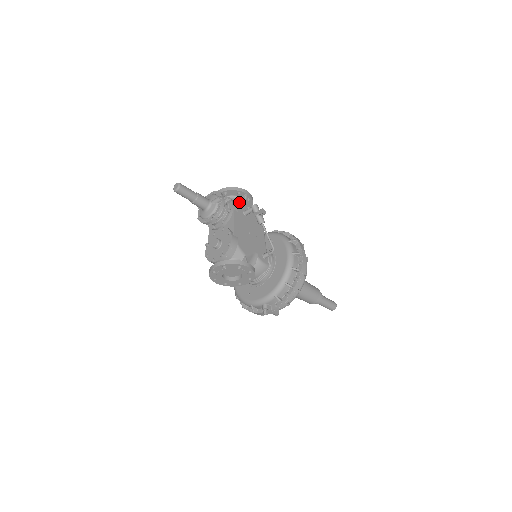
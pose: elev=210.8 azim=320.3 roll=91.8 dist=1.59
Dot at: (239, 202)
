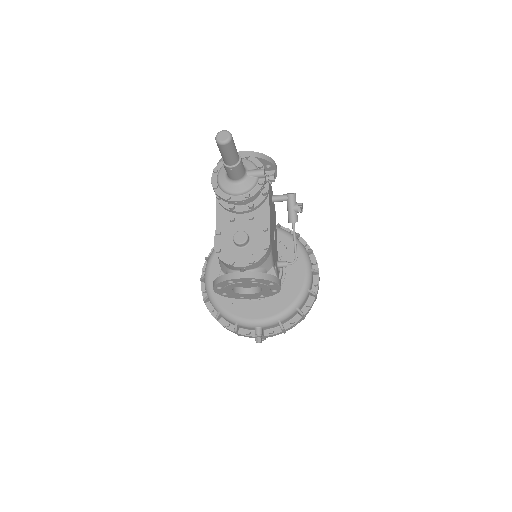
Dot at: occluded
